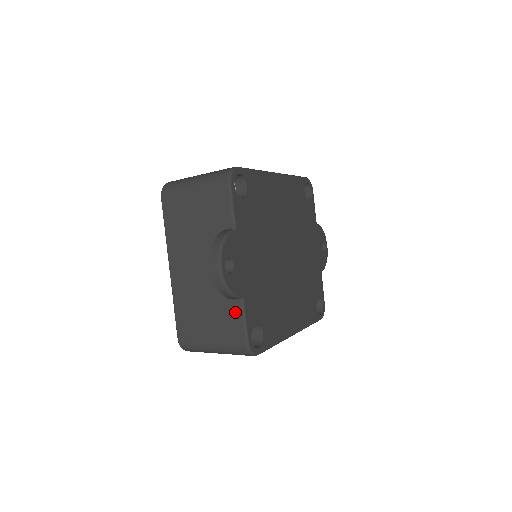
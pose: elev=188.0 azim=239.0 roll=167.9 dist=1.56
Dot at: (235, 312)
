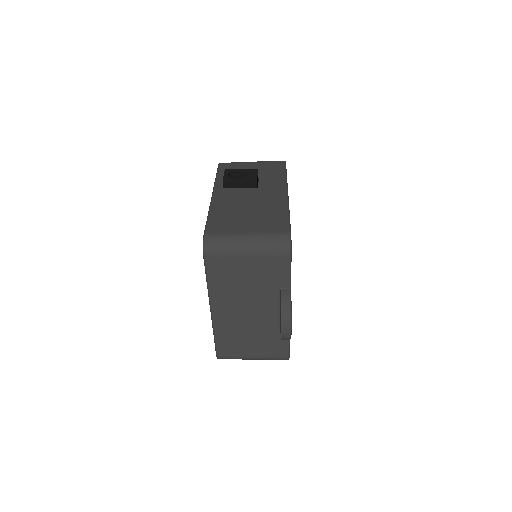
Dot at: (281, 340)
